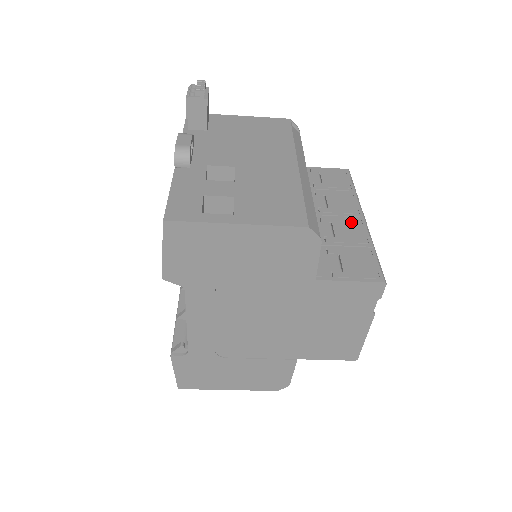
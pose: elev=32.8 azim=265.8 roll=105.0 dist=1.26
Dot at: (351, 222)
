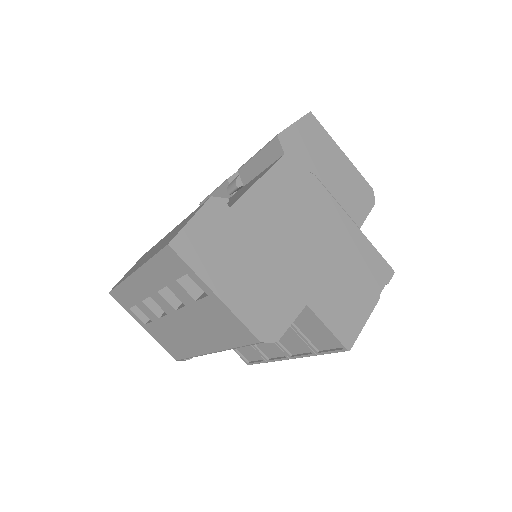
Dot at: occluded
